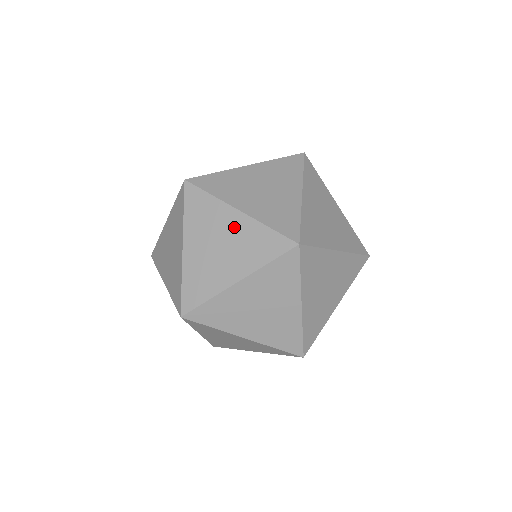
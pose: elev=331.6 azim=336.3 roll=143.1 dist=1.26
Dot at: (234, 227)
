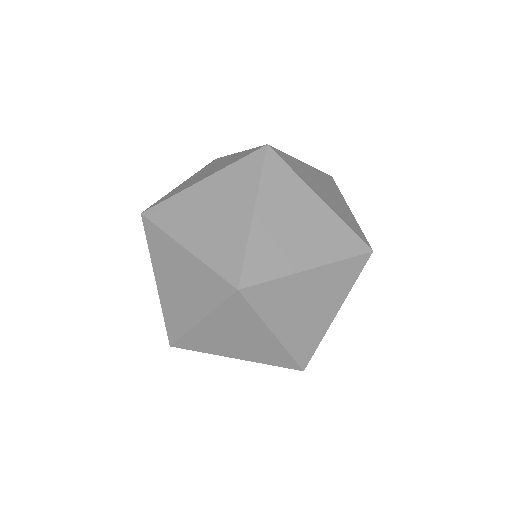
Dot at: (227, 160)
